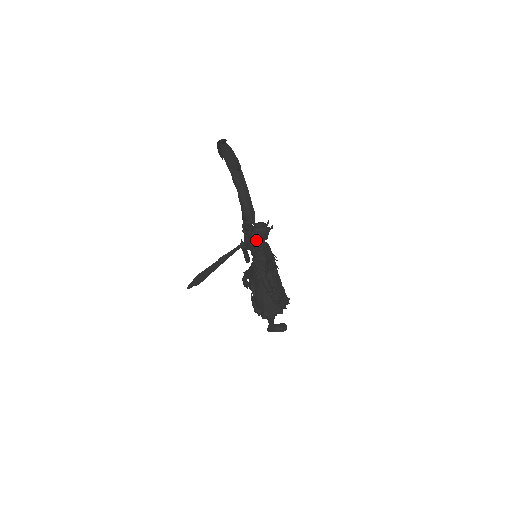
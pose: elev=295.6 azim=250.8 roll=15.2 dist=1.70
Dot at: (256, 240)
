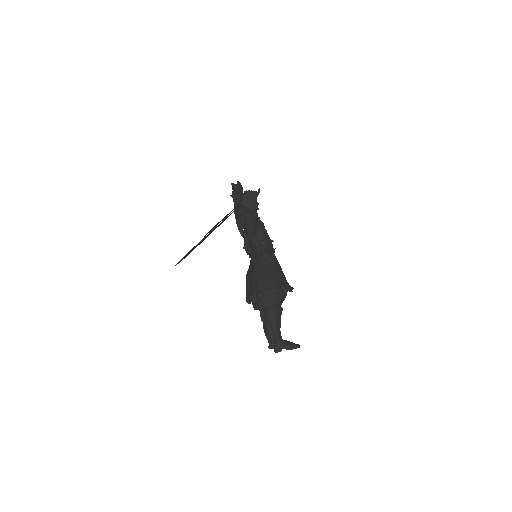
Dot at: (245, 207)
